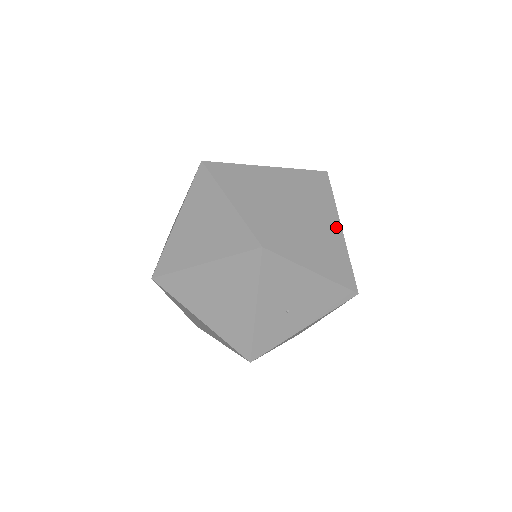
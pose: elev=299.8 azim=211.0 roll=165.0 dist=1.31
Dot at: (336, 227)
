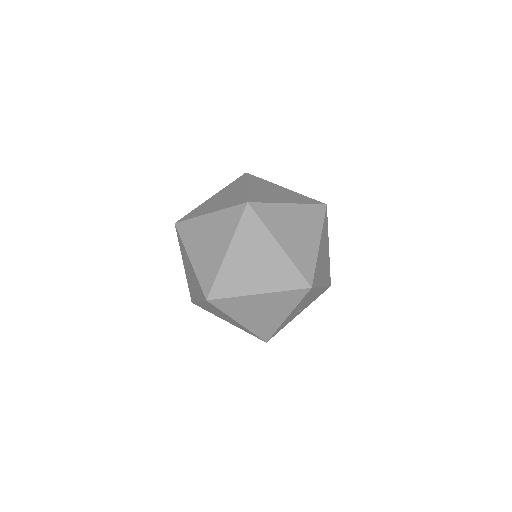
Dot at: (328, 246)
